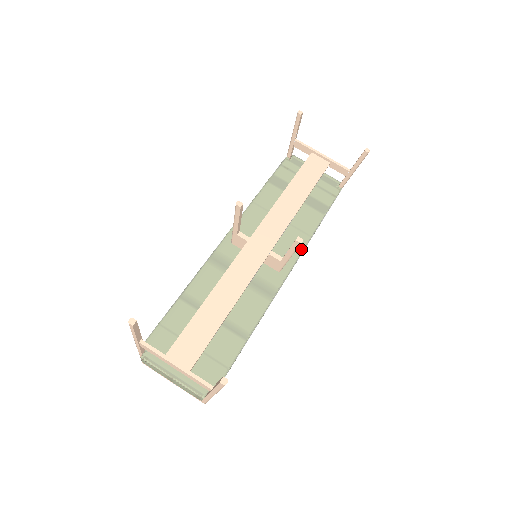
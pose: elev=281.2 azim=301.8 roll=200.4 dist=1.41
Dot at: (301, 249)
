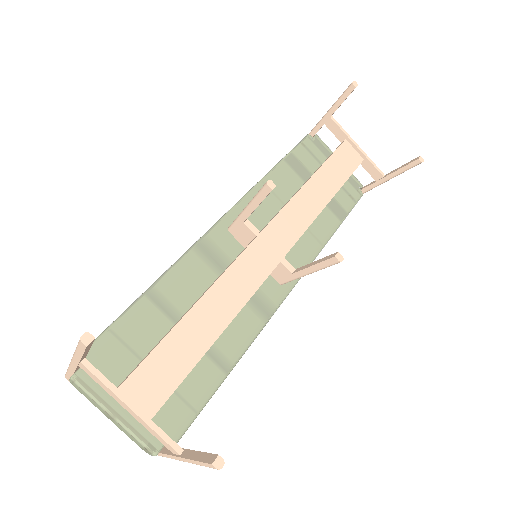
Dot at: (310, 260)
